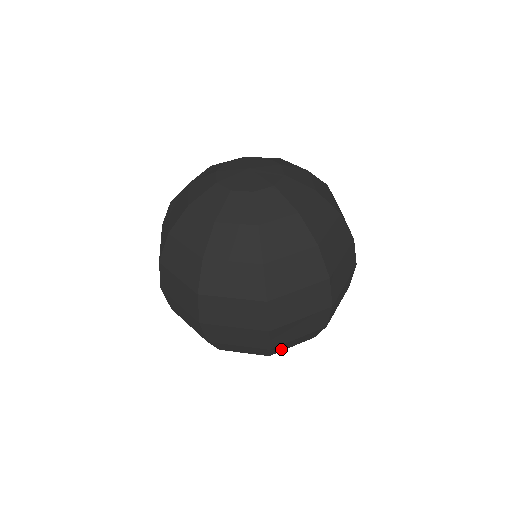
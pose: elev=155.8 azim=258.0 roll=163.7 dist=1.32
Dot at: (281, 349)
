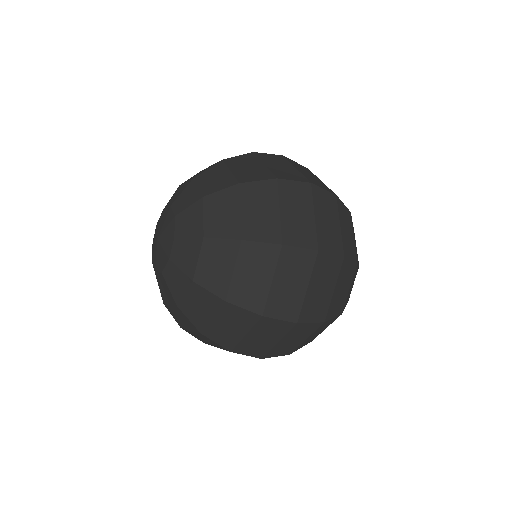
Dot at: occluded
